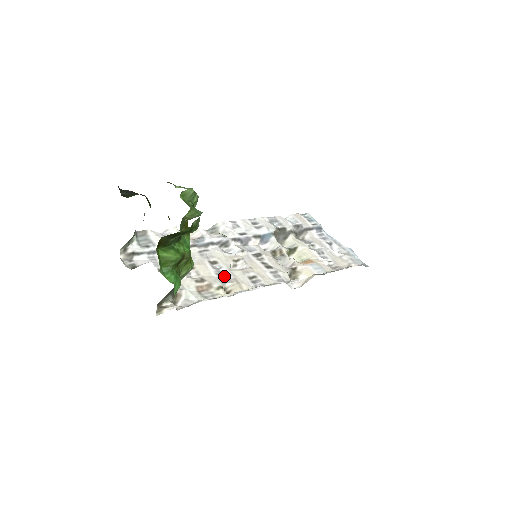
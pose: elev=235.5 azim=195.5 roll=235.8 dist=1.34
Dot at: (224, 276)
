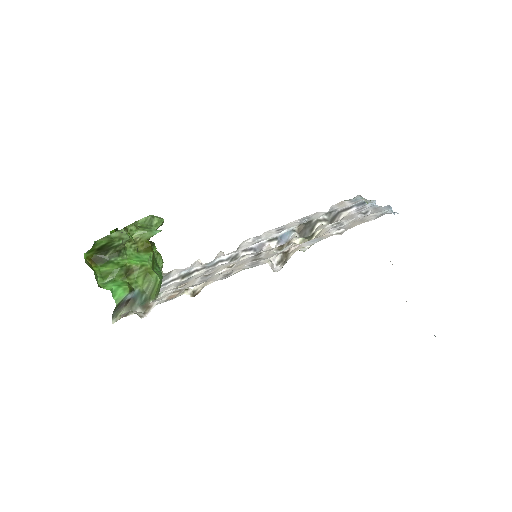
Dot at: occluded
